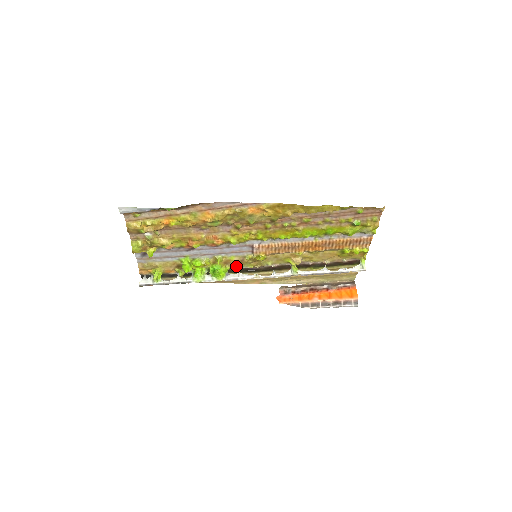
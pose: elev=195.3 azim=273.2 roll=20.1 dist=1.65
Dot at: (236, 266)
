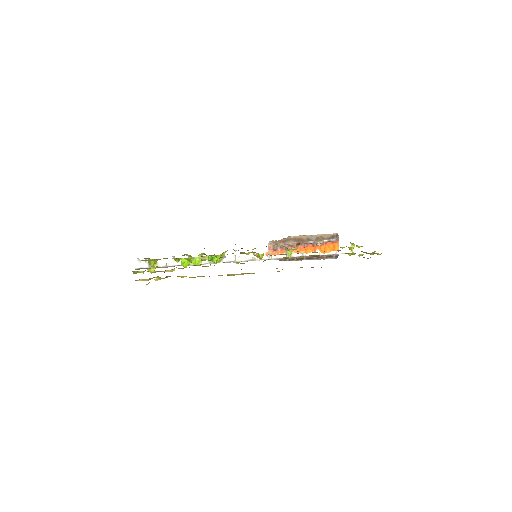
Dot at: occluded
